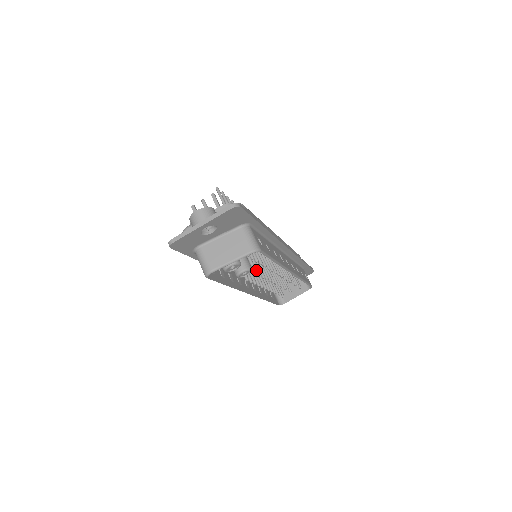
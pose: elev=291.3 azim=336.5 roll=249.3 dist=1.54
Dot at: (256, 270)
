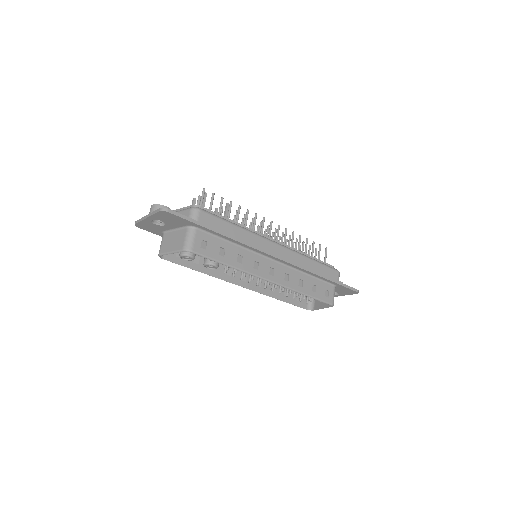
Dot at: occluded
